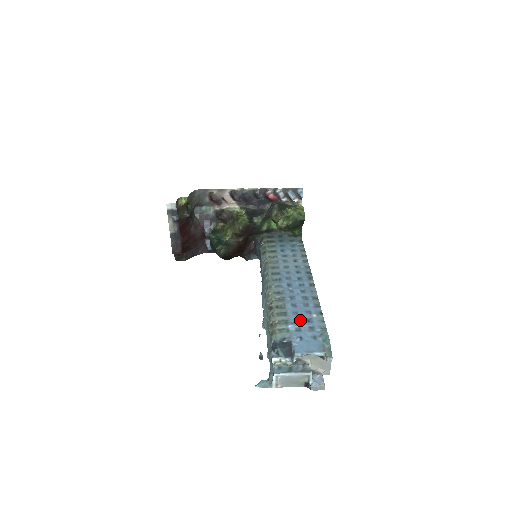
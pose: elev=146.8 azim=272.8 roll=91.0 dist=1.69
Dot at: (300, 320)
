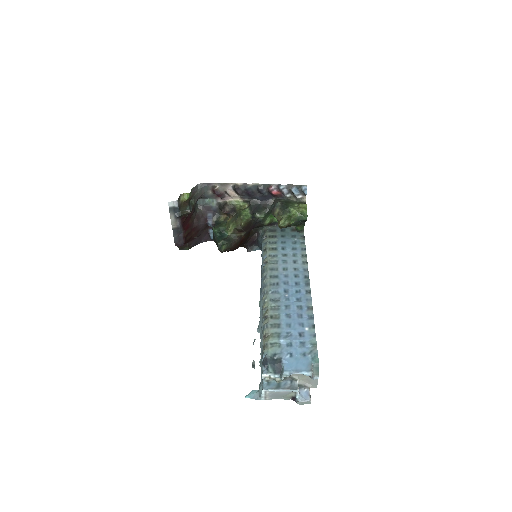
Dot at: (292, 334)
